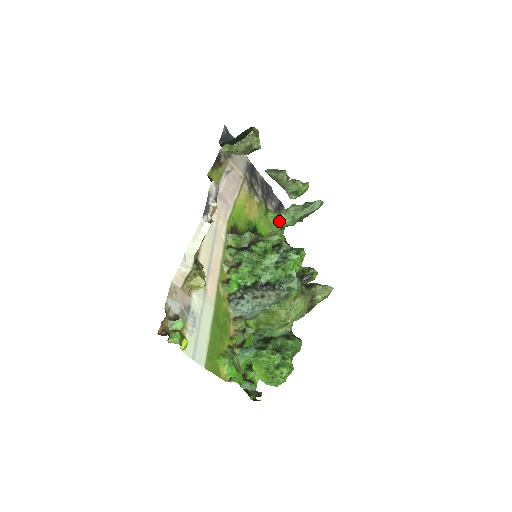
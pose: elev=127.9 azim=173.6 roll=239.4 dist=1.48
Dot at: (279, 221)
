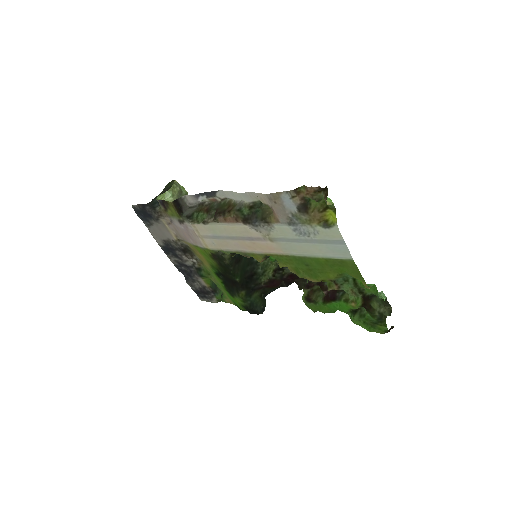
Dot at: occluded
